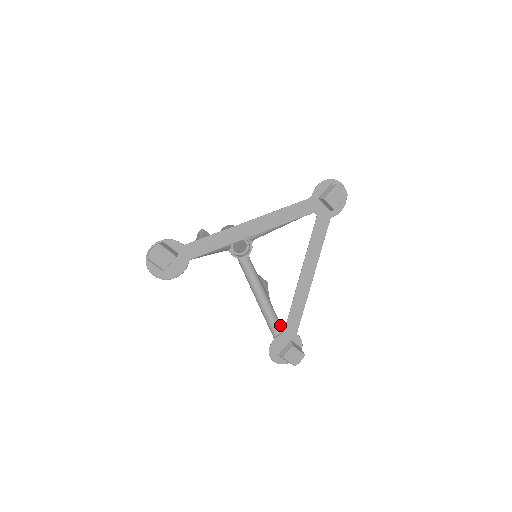
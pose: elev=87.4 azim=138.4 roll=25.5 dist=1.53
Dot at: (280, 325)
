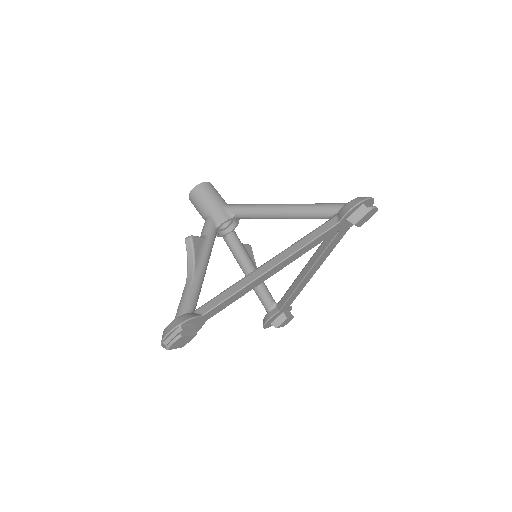
Dot at: (272, 298)
